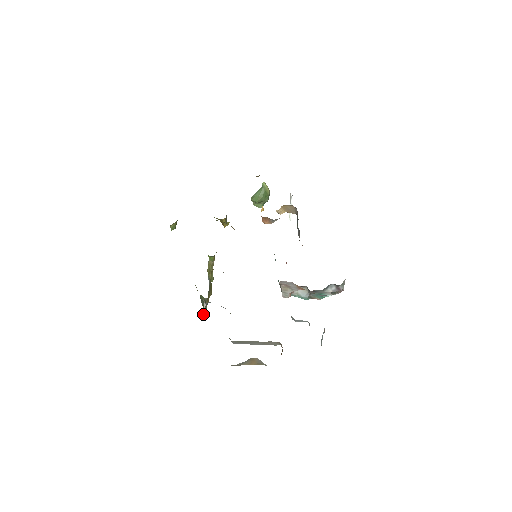
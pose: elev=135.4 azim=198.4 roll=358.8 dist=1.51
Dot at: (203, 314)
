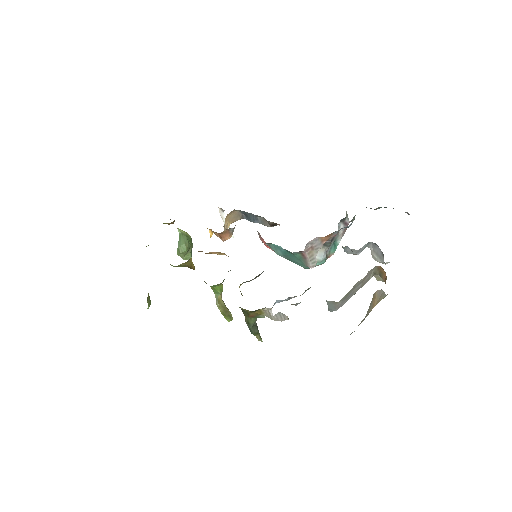
Dot at: (282, 315)
